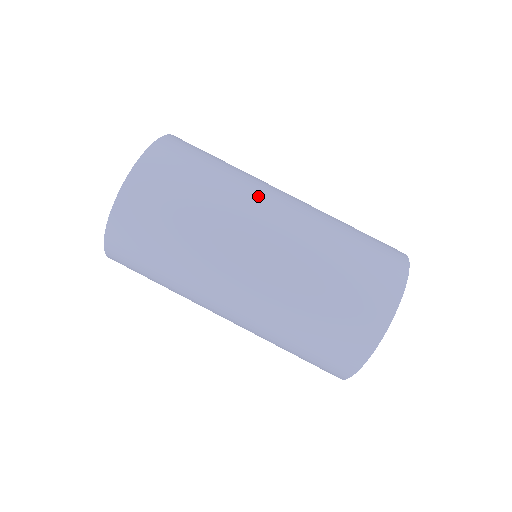
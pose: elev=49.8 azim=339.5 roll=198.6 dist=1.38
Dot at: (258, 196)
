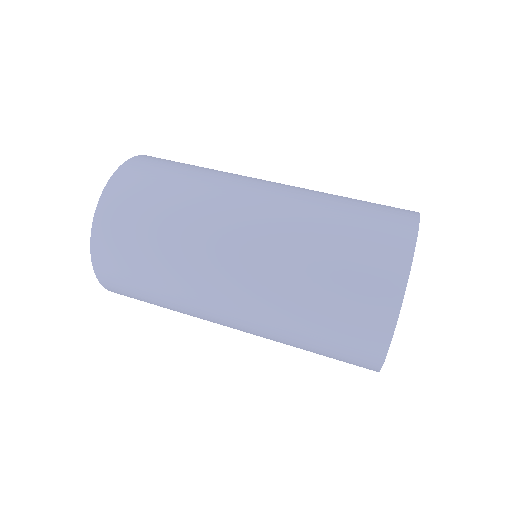
Dot at: (226, 200)
